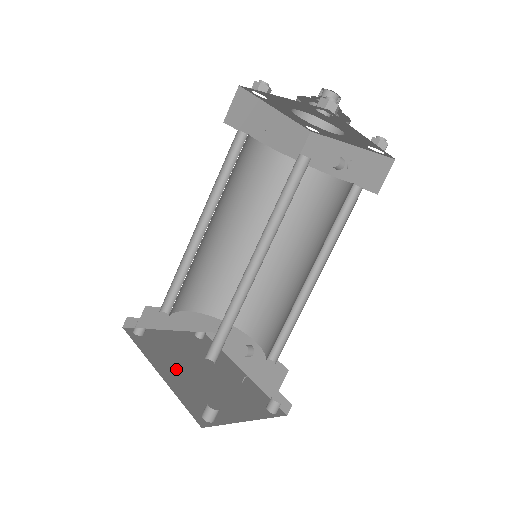
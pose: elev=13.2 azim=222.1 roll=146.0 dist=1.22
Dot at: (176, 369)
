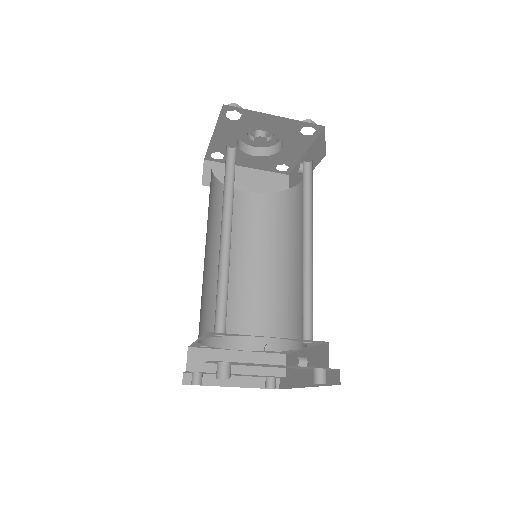
Dot at: occluded
